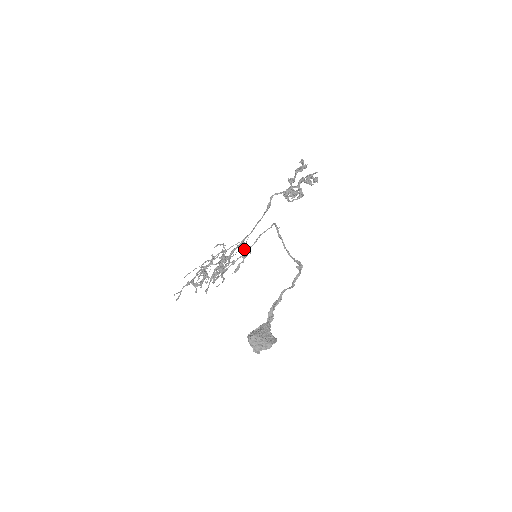
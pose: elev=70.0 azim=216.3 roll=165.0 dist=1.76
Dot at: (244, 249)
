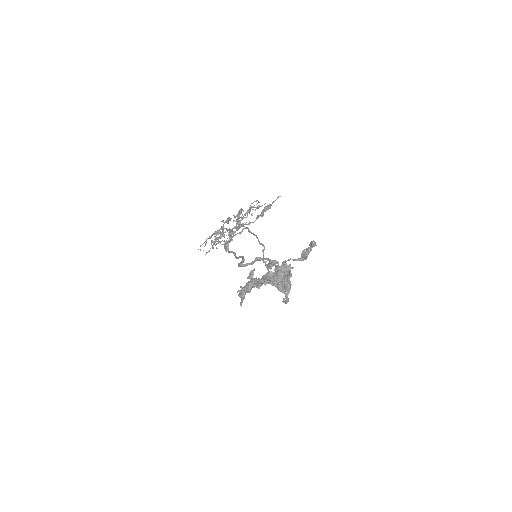
Dot at: (258, 217)
